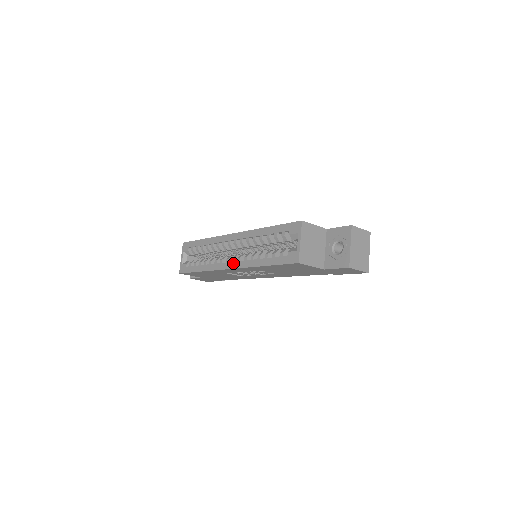
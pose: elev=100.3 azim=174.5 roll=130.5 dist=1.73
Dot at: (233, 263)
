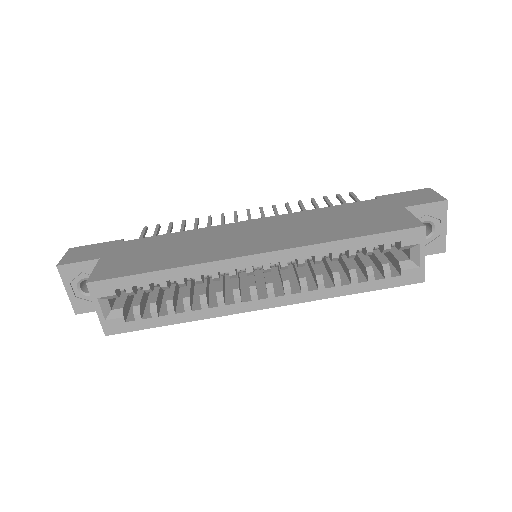
Dot at: (274, 300)
